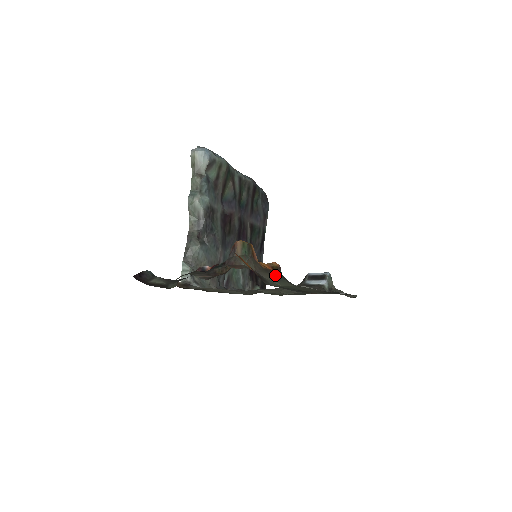
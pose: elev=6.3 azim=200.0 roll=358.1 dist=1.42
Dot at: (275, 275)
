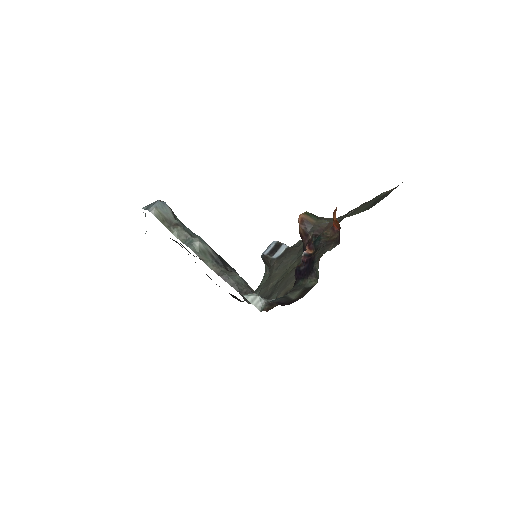
Dot at: occluded
